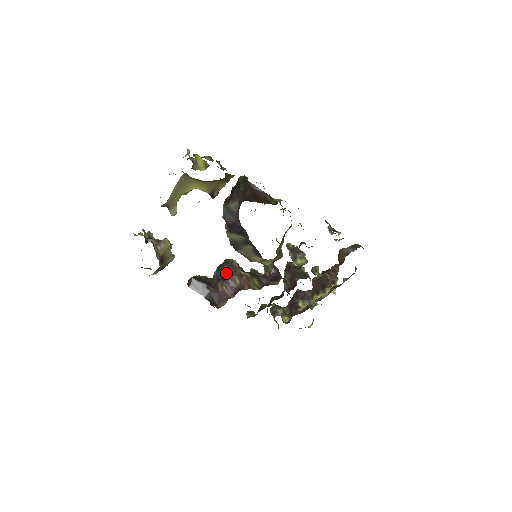
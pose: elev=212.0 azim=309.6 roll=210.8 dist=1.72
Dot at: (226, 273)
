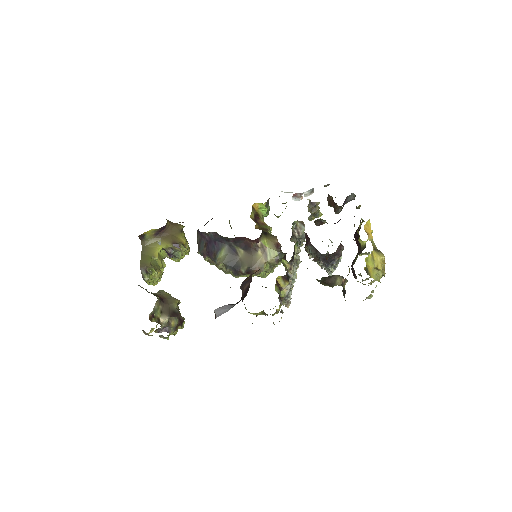
Dot at: occluded
